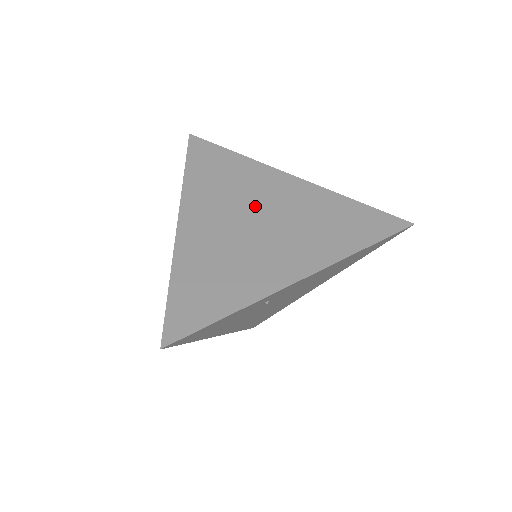
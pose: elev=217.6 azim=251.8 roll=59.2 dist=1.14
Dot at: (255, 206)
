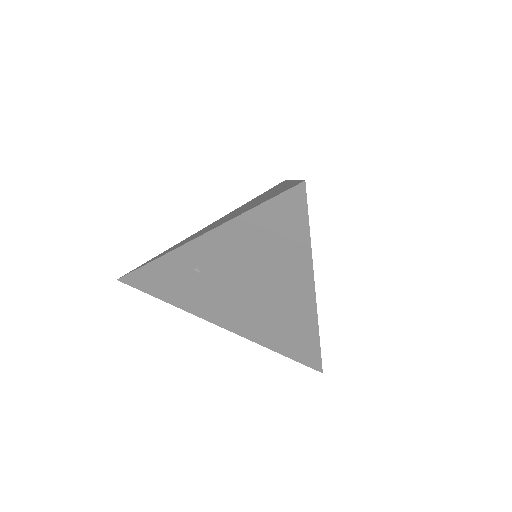
Dot at: occluded
